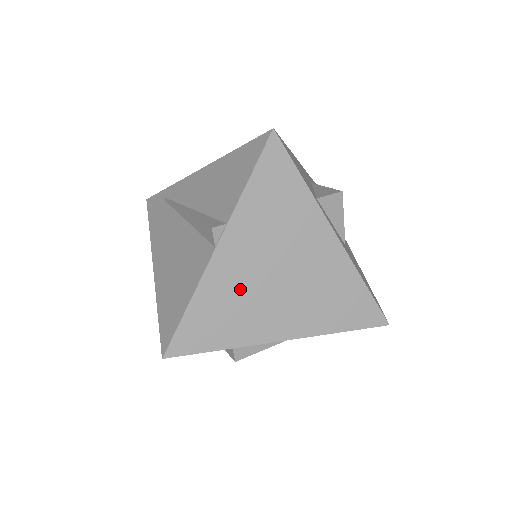
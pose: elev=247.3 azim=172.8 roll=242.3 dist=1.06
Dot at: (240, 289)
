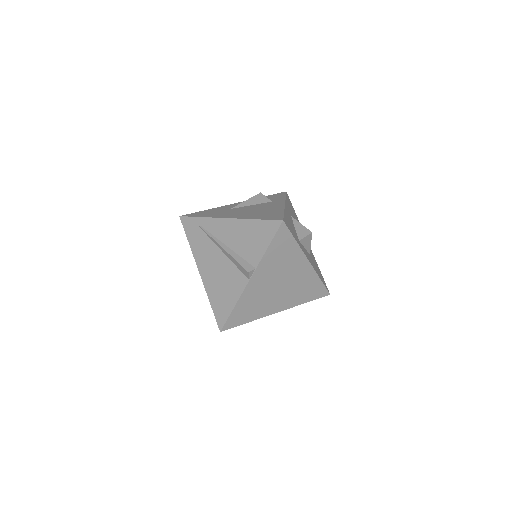
Dot at: (260, 295)
